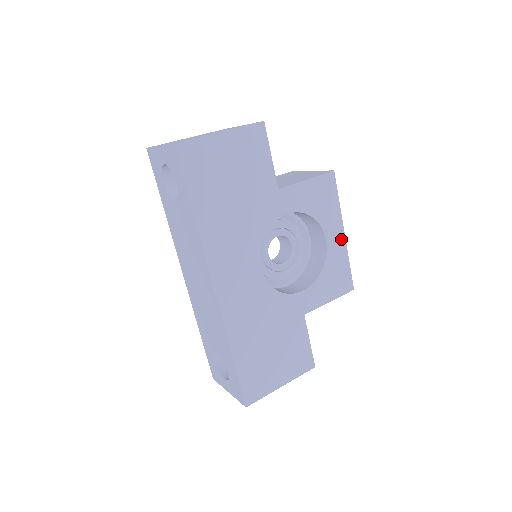
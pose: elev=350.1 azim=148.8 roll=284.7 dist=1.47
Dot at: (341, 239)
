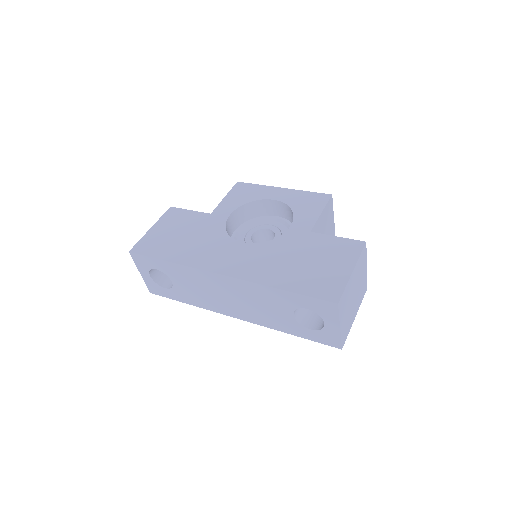
Dot at: (284, 191)
